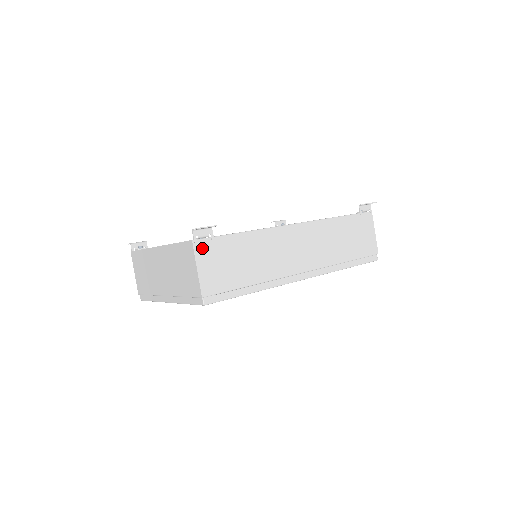
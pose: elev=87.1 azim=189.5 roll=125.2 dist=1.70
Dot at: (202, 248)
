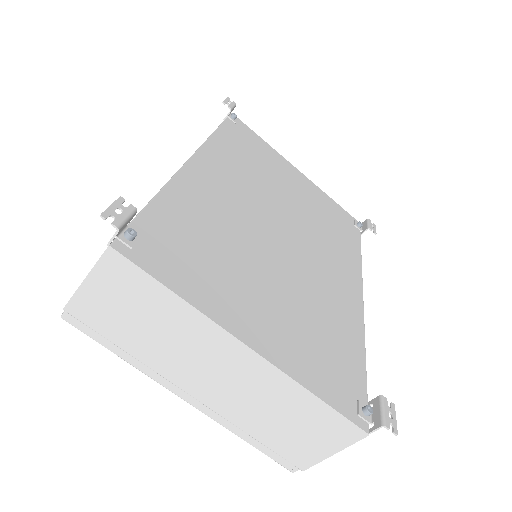
Dot at: occluded
